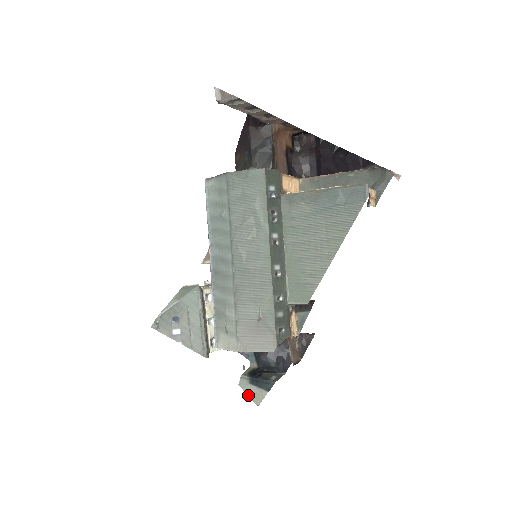
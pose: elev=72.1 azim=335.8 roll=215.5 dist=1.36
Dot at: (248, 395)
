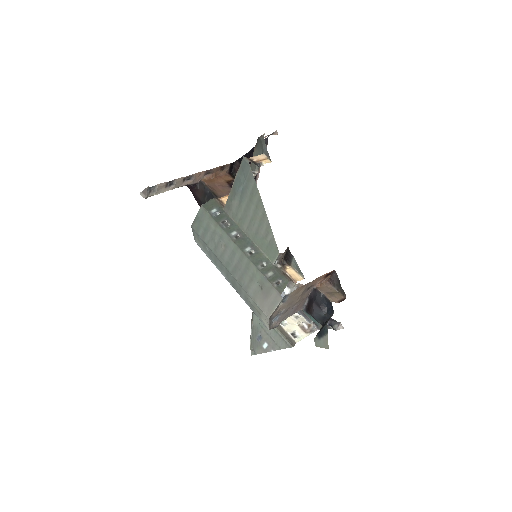
Dot at: (322, 347)
